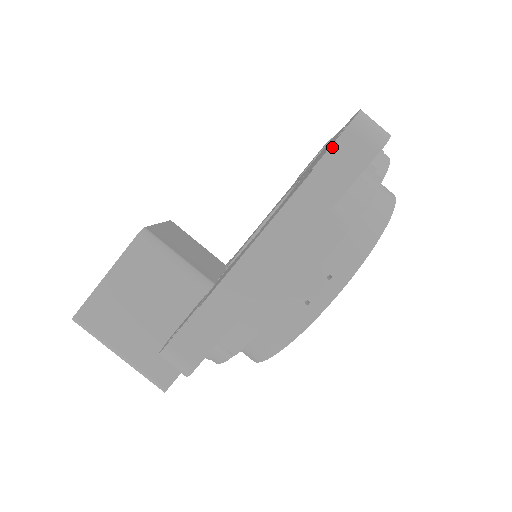
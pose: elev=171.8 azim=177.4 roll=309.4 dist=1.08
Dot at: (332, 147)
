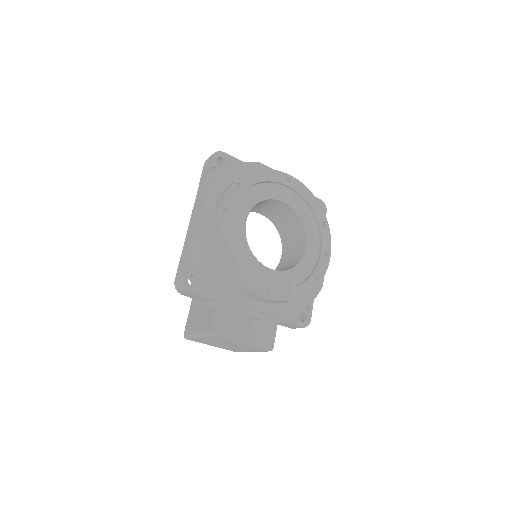
Dot at: (202, 172)
